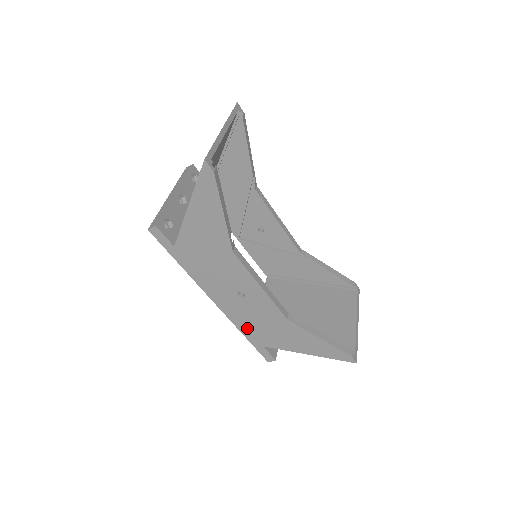
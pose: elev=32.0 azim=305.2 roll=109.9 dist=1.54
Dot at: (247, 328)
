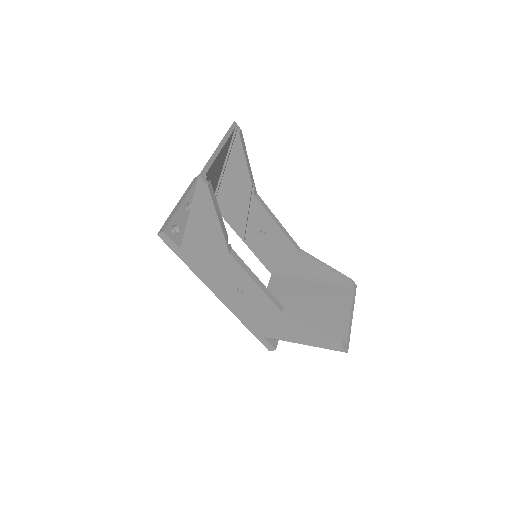
Dot at: (248, 320)
